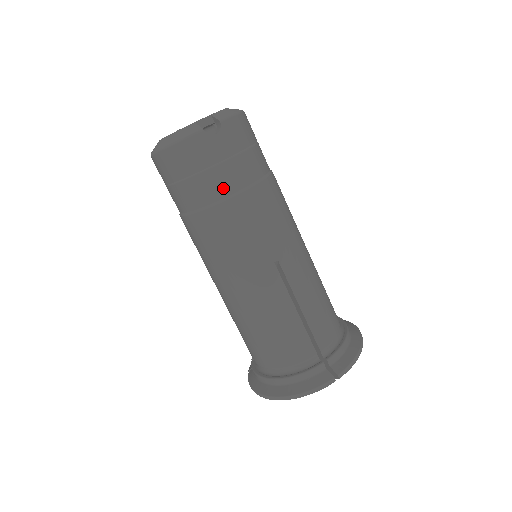
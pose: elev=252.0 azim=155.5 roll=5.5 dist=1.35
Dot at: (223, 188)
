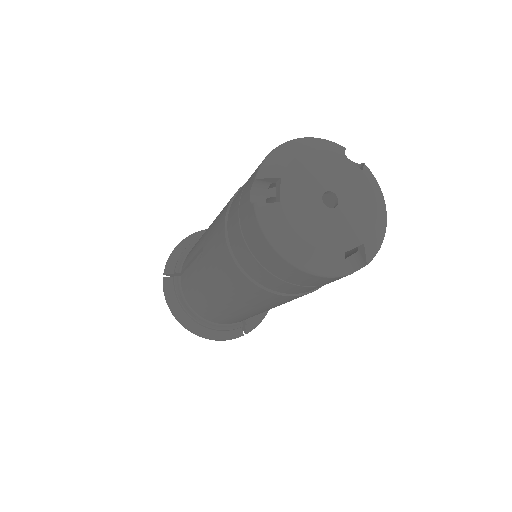
Dot at: (304, 291)
